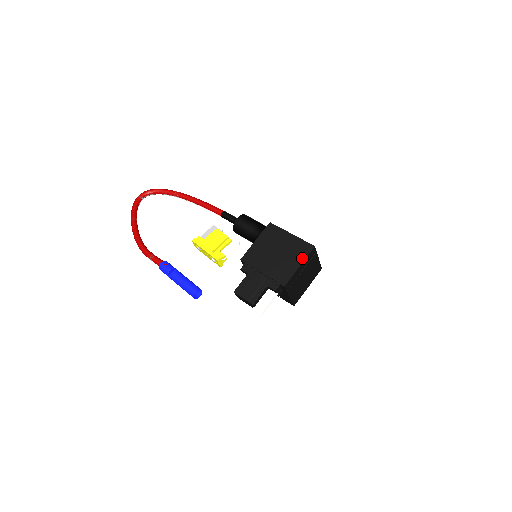
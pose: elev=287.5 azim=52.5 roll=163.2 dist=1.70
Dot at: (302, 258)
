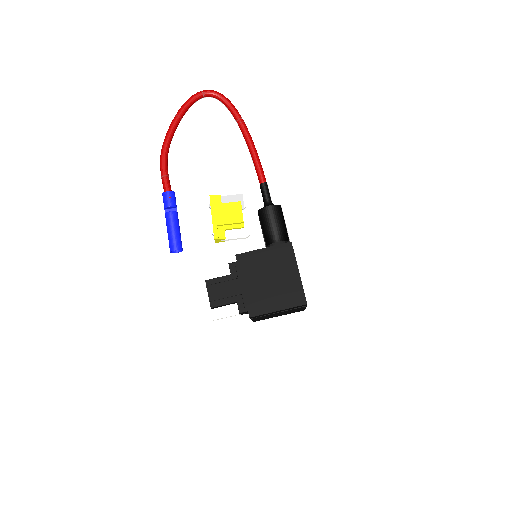
Dot at: (287, 305)
